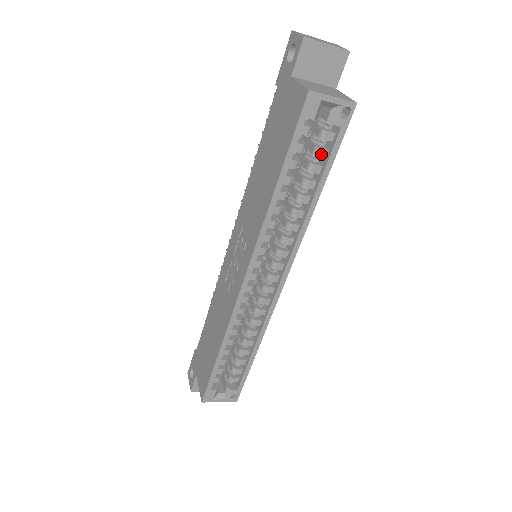
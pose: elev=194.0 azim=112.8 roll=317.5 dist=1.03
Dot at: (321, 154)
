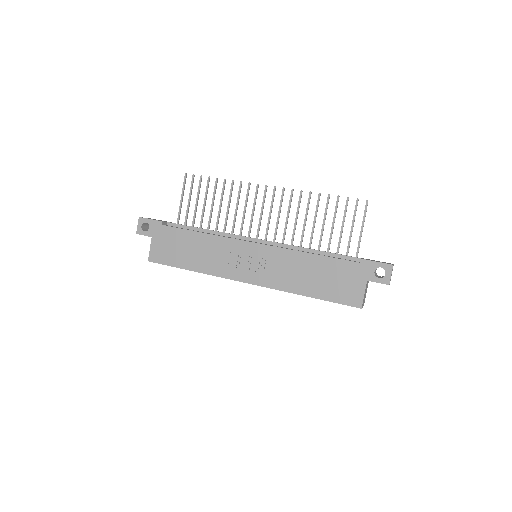
Dot at: occluded
